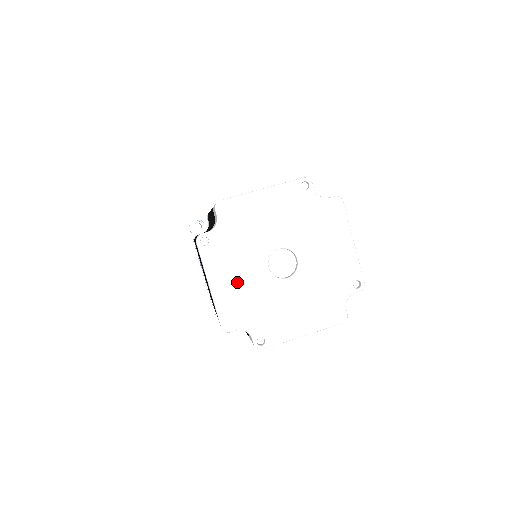
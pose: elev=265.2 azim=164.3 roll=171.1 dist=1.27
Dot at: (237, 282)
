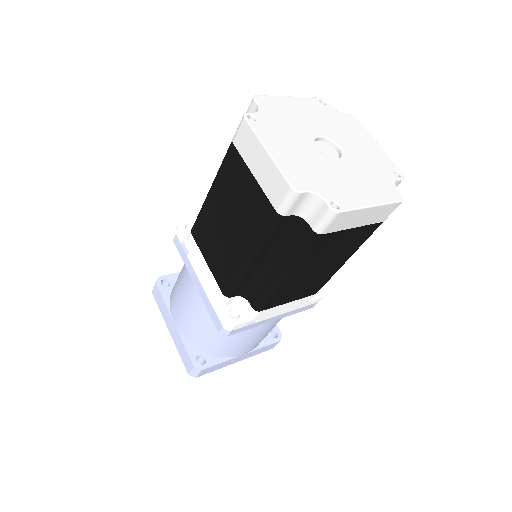
Dot at: (293, 153)
